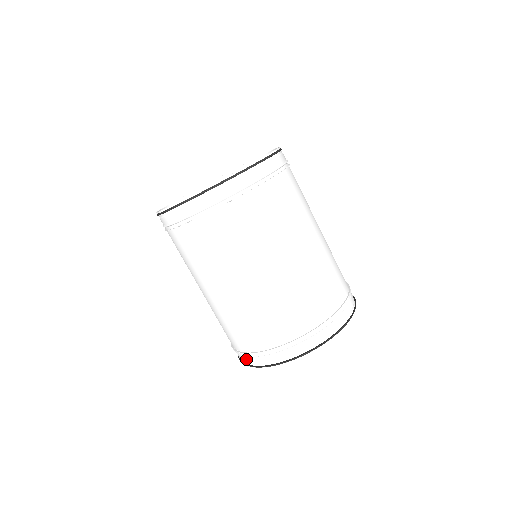
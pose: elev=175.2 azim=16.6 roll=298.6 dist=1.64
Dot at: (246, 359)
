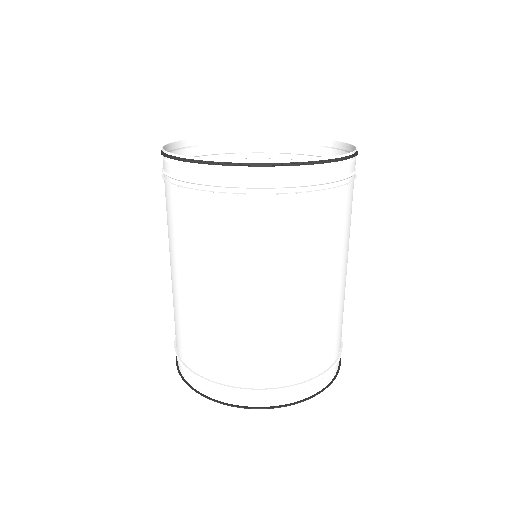
Dot at: (183, 370)
